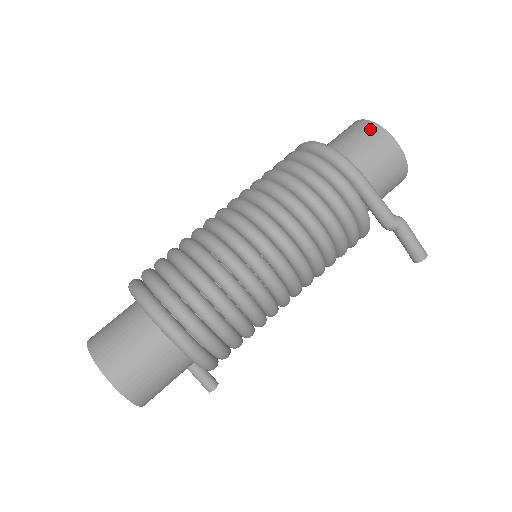
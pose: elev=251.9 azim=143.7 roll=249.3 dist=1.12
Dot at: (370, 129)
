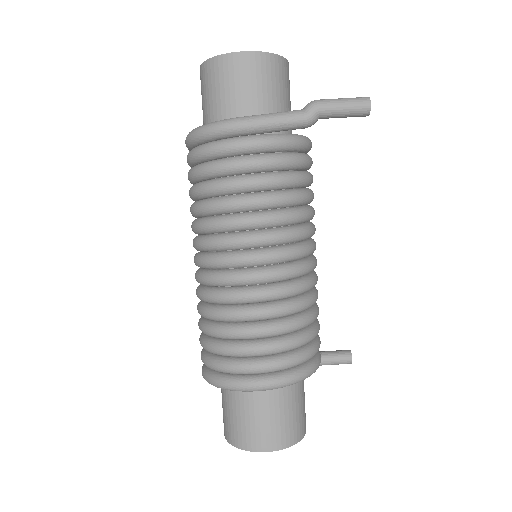
Dot at: (209, 70)
